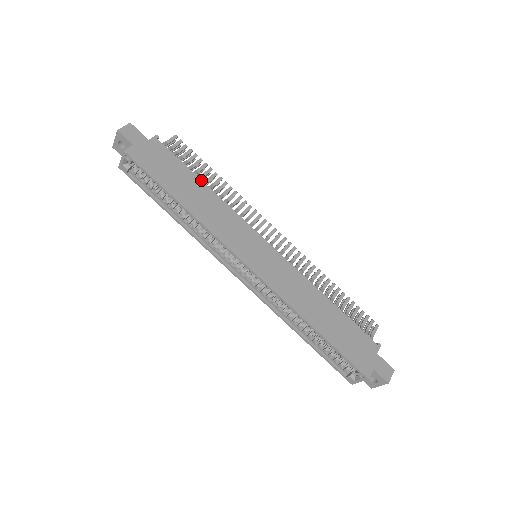
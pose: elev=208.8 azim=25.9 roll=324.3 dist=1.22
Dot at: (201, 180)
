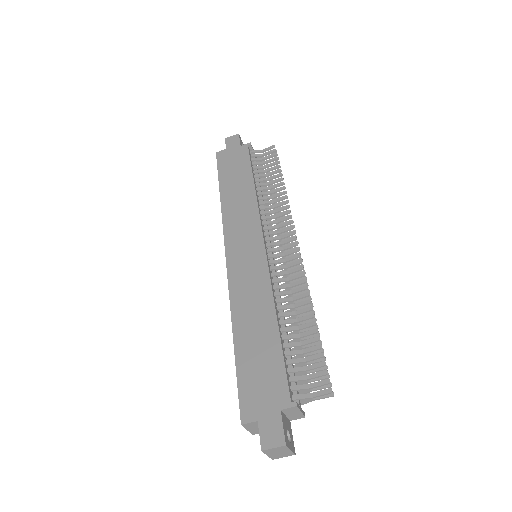
Dot at: (253, 179)
